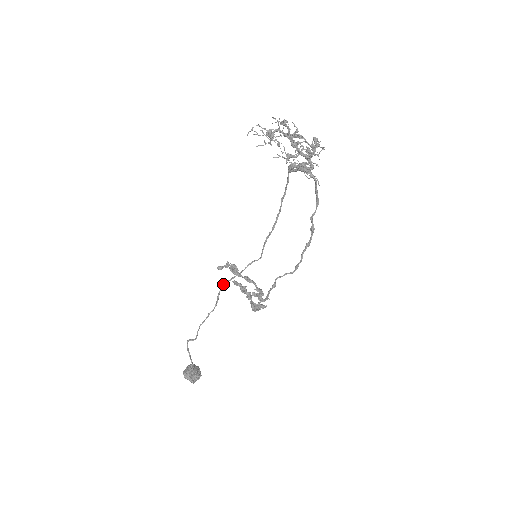
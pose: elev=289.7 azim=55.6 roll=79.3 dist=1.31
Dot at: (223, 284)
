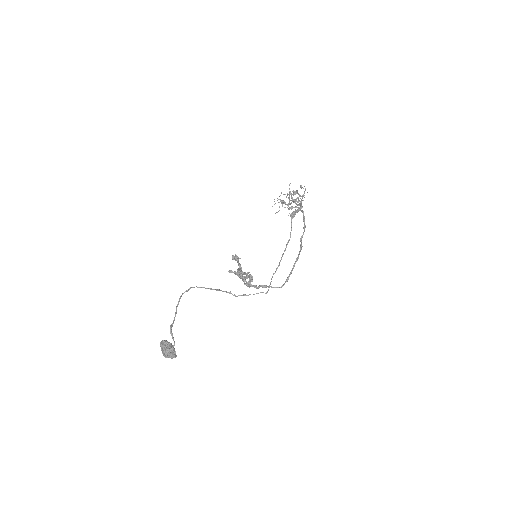
Dot at: (229, 292)
